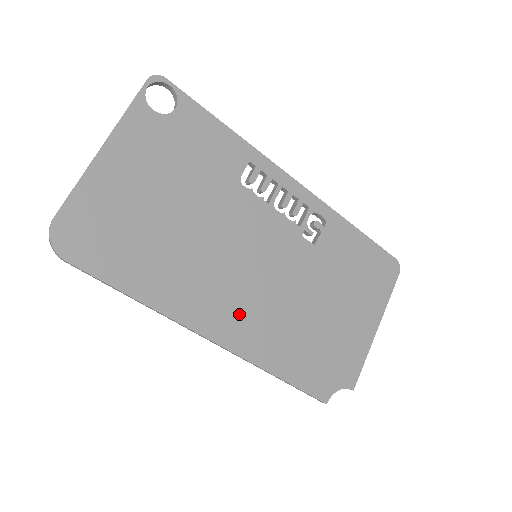
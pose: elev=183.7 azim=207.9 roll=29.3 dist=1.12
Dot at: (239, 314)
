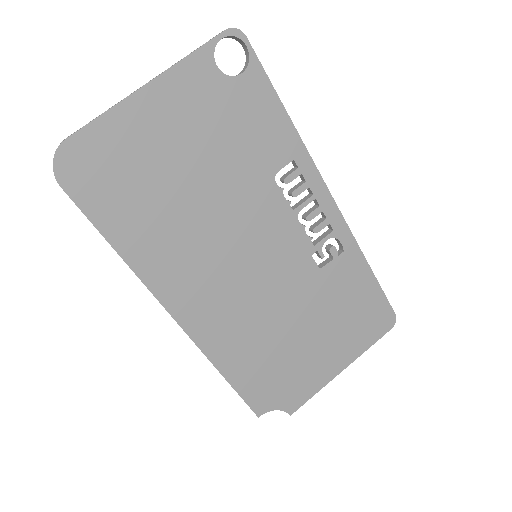
Dot at: (213, 305)
